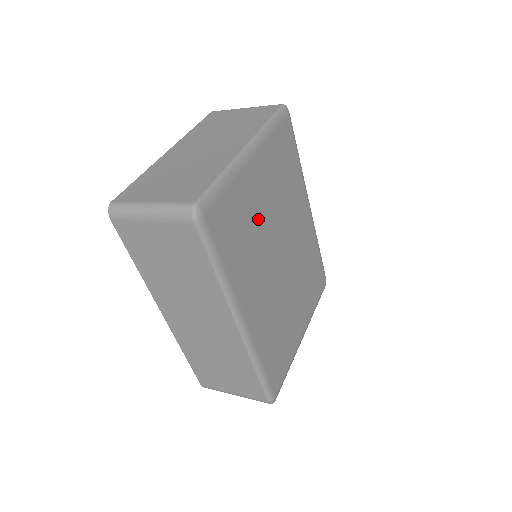
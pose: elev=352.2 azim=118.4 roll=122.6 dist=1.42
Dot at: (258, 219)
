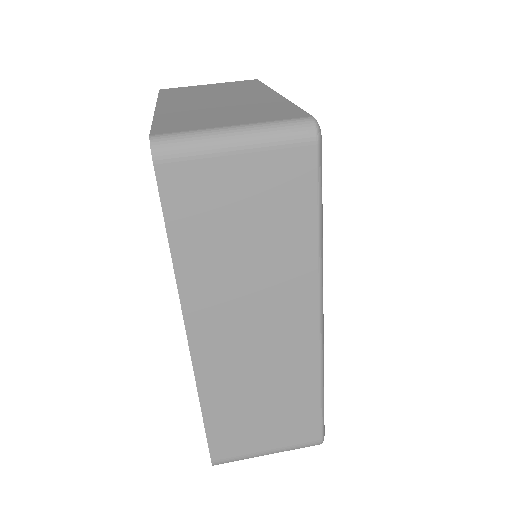
Dot at: occluded
